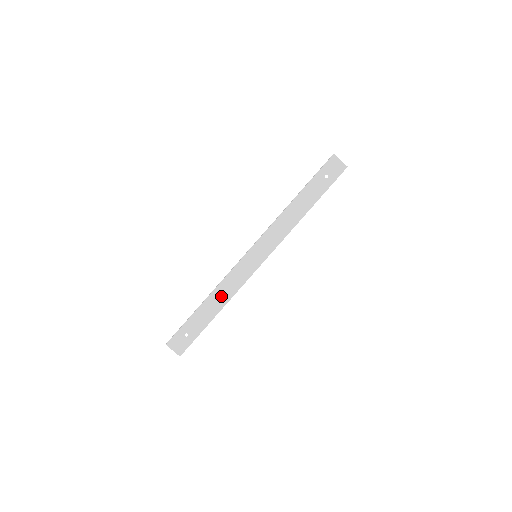
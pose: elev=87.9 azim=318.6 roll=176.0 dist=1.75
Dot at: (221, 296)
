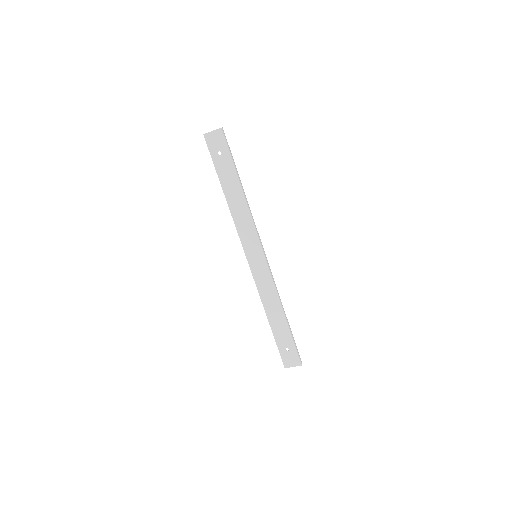
Dot at: (272, 305)
